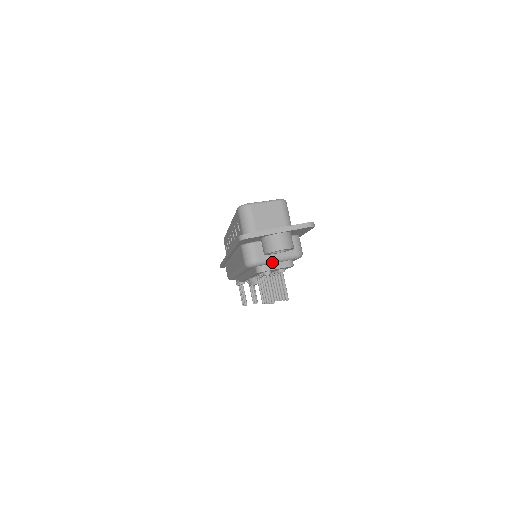
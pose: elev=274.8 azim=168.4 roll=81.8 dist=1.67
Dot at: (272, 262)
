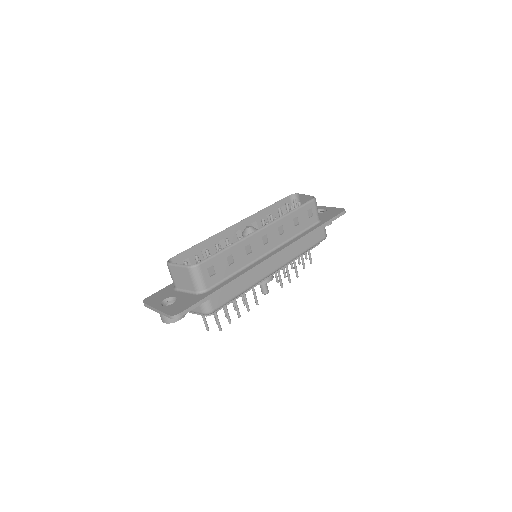
Dot at: occluded
